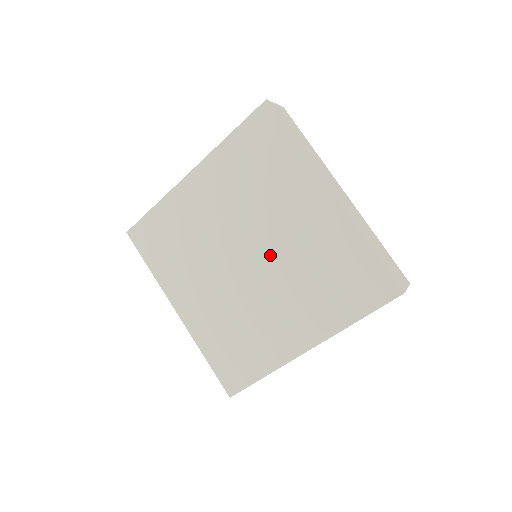
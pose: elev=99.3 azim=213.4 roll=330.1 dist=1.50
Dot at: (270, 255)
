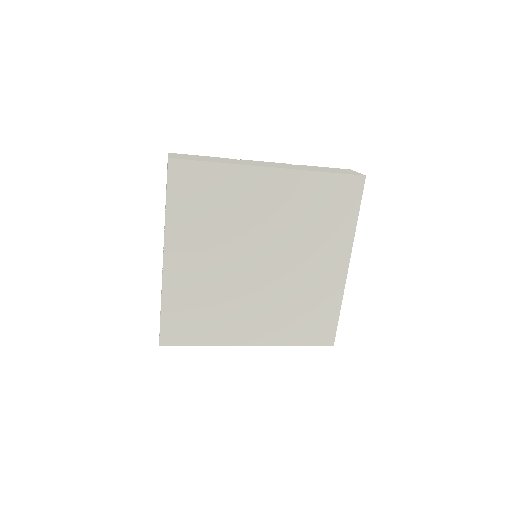
Dot at: (279, 273)
